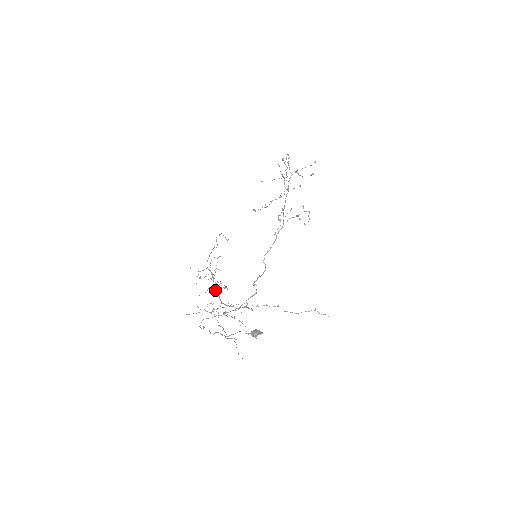
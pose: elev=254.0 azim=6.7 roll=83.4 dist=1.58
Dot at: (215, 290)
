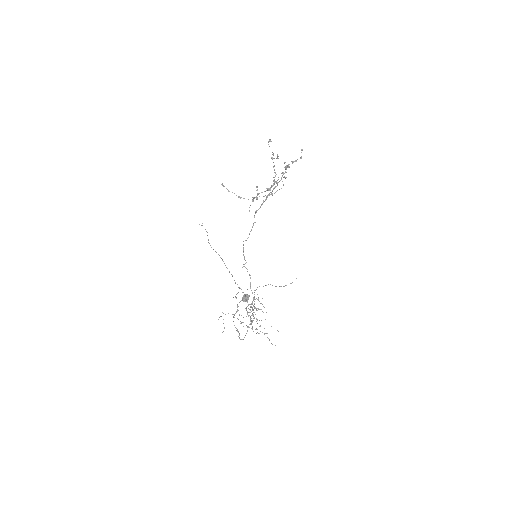
Dot at: (253, 316)
